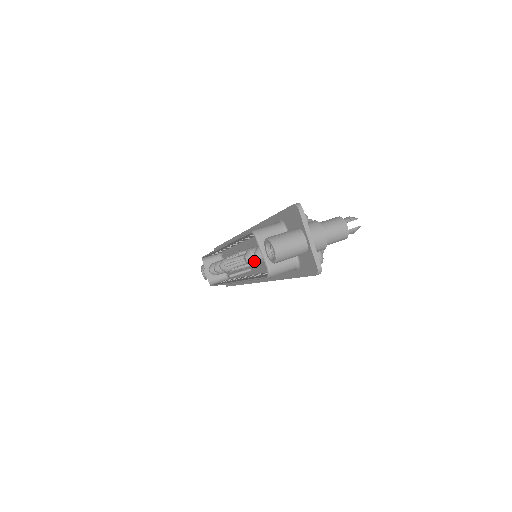
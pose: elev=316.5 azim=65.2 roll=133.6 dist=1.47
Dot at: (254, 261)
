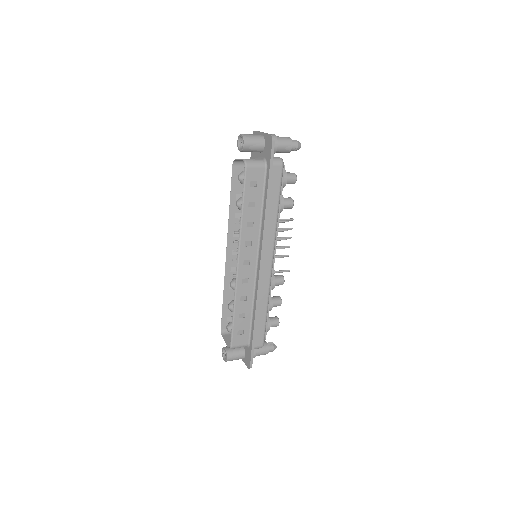
Dot at: occluded
